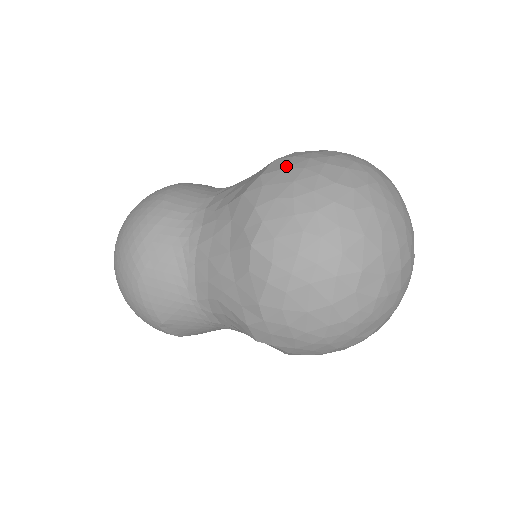
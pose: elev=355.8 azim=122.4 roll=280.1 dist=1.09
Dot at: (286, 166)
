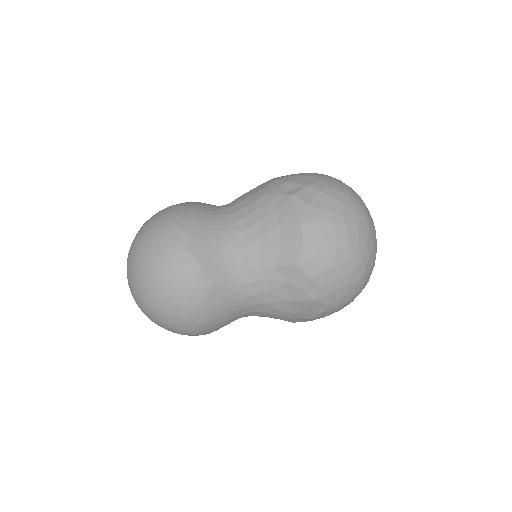
Dot at: (321, 237)
